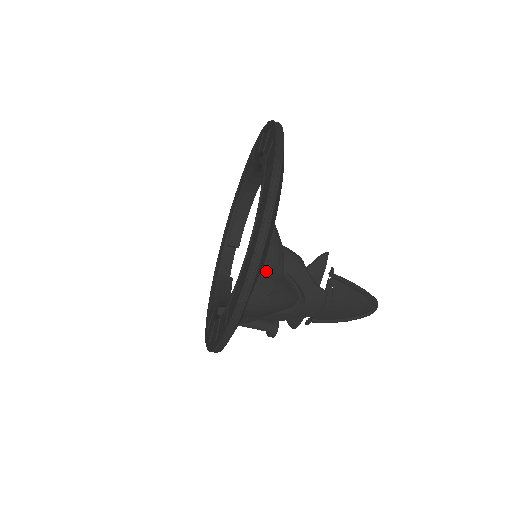
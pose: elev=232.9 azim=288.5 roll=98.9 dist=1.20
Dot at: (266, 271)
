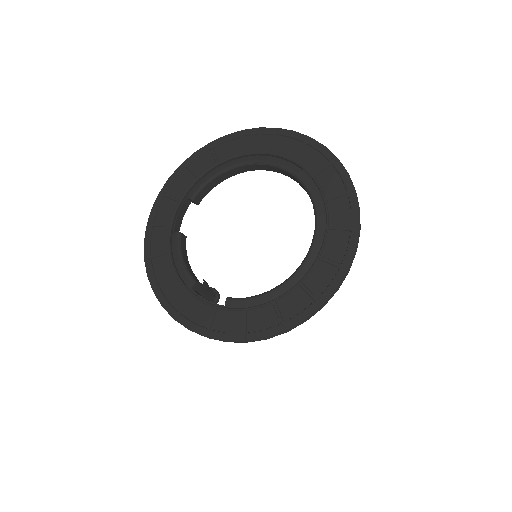
Dot at: occluded
